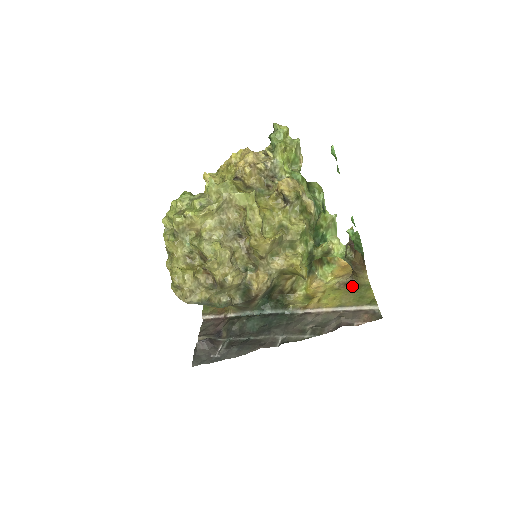
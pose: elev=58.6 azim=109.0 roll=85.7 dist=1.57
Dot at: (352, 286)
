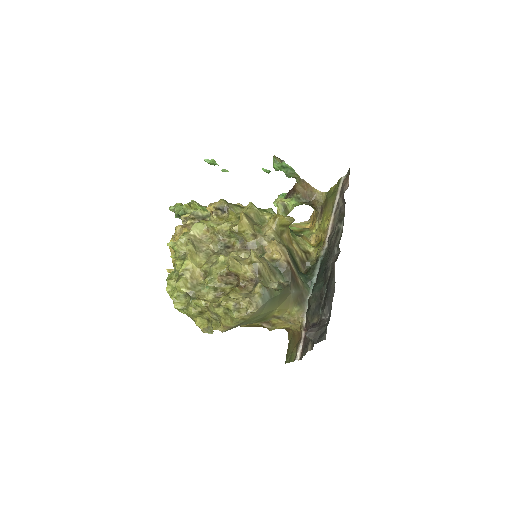
Dot at: (324, 206)
